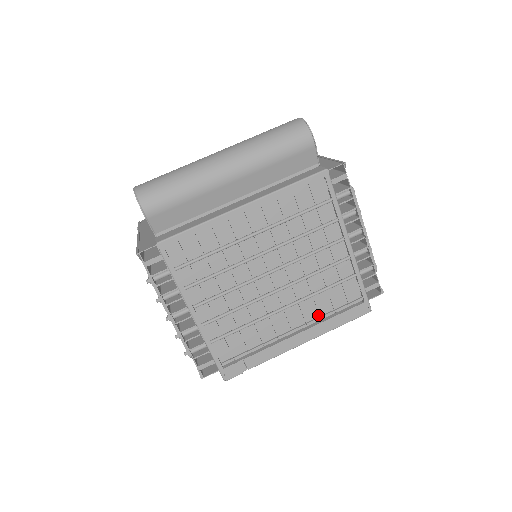
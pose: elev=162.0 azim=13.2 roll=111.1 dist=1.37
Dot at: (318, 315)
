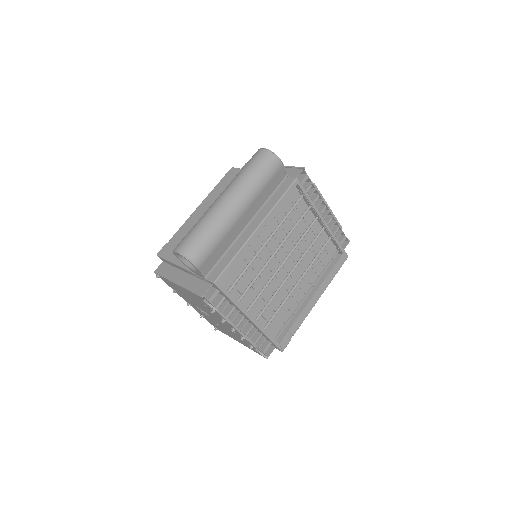
Dot at: (317, 276)
